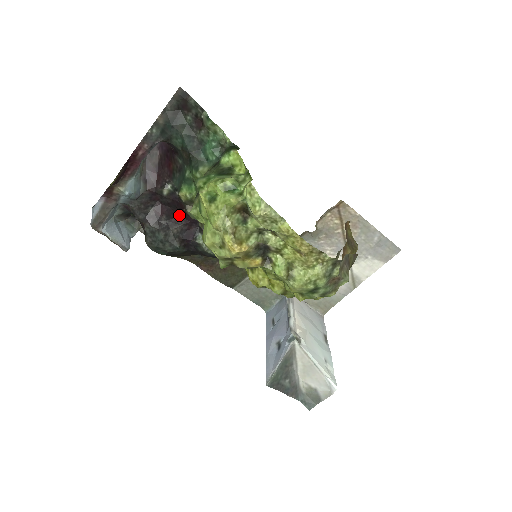
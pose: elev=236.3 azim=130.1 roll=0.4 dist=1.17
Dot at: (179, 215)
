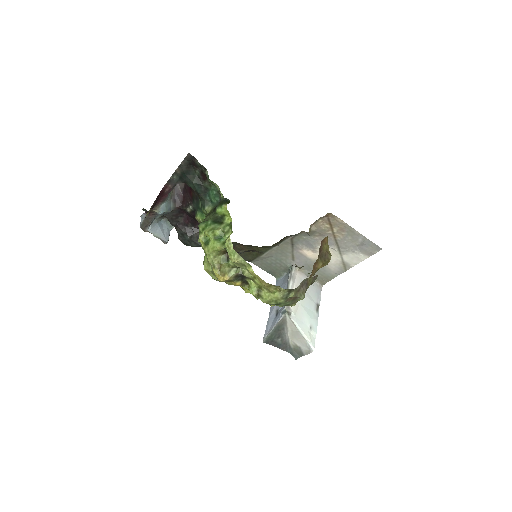
Dot at: occluded
